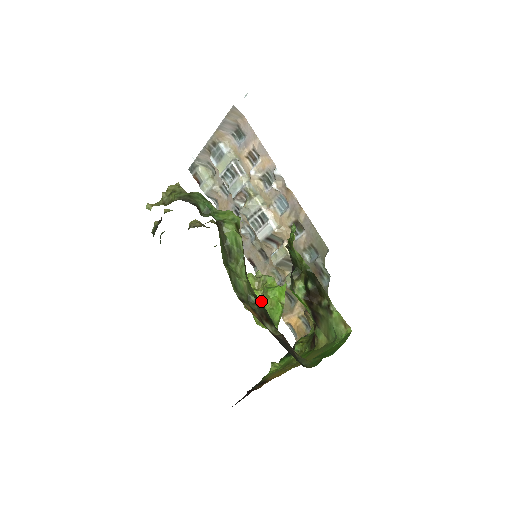
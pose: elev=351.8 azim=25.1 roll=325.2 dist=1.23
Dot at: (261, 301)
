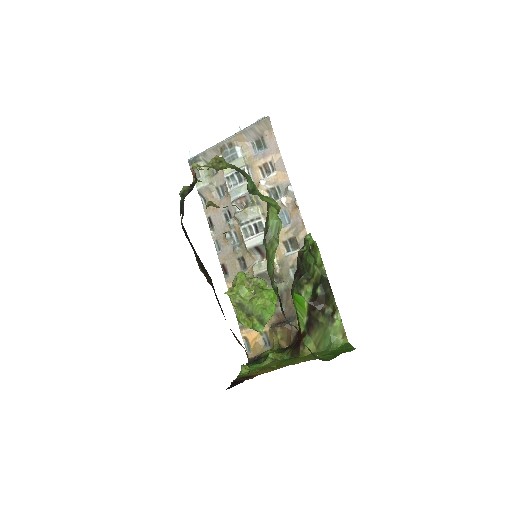
Dot at: (252, 299)
